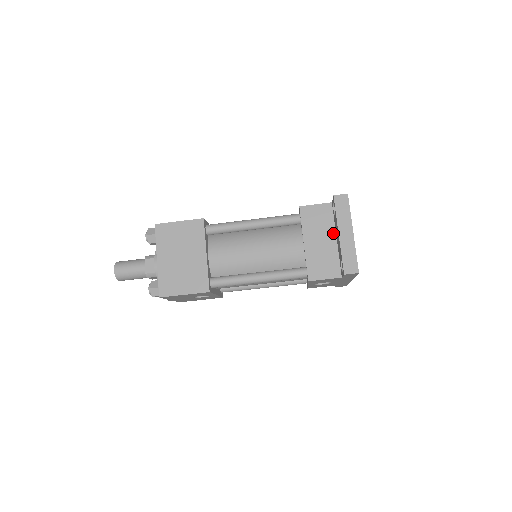
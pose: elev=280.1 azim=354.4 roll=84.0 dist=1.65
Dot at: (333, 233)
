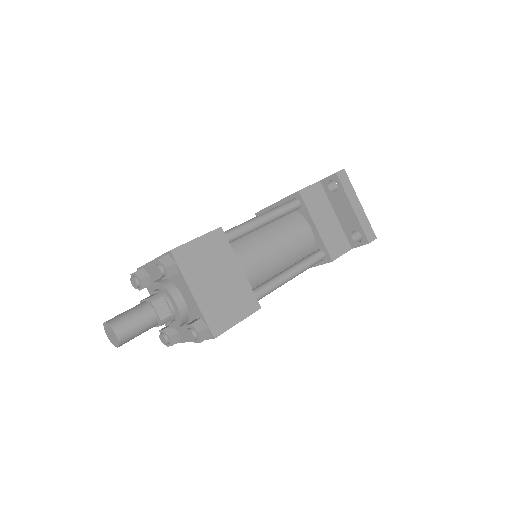
Dot at: (331, 210)
